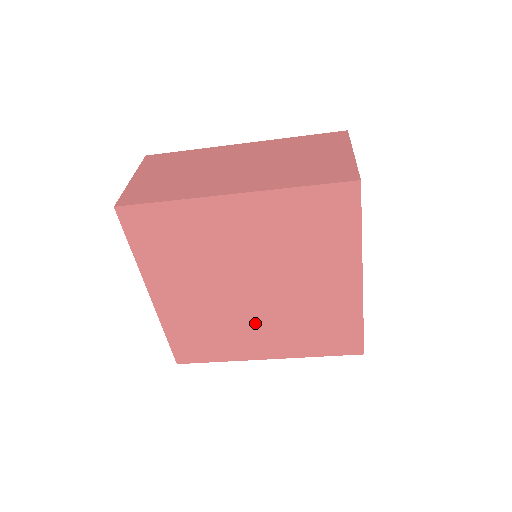
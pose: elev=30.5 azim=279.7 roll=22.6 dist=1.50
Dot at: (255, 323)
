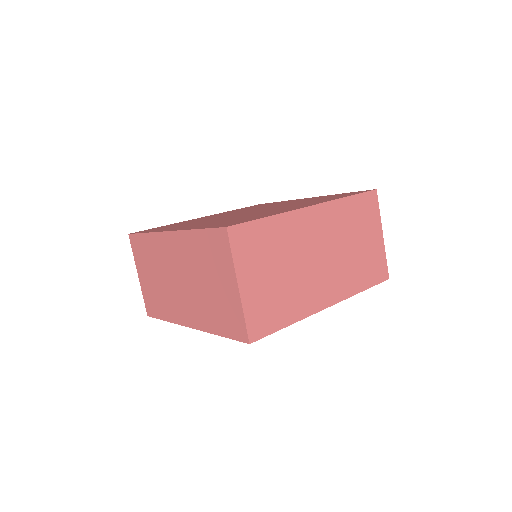
Dot at: occluded
